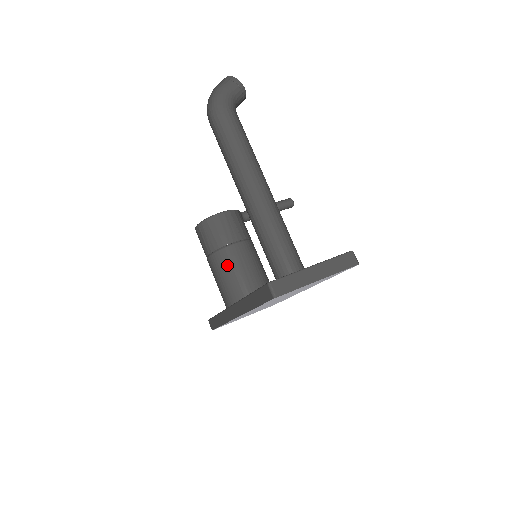
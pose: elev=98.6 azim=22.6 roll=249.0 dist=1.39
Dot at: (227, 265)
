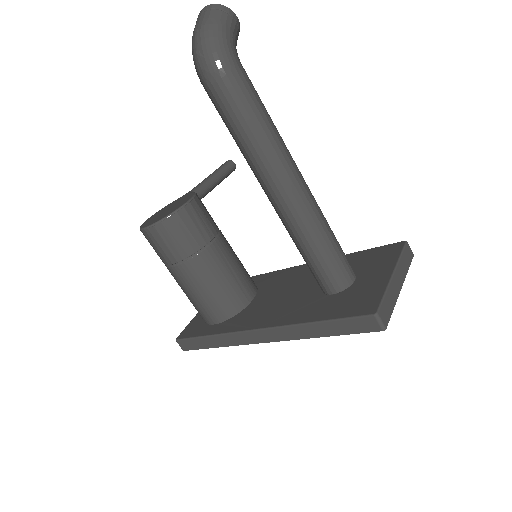
Dot at: (210, 272)
